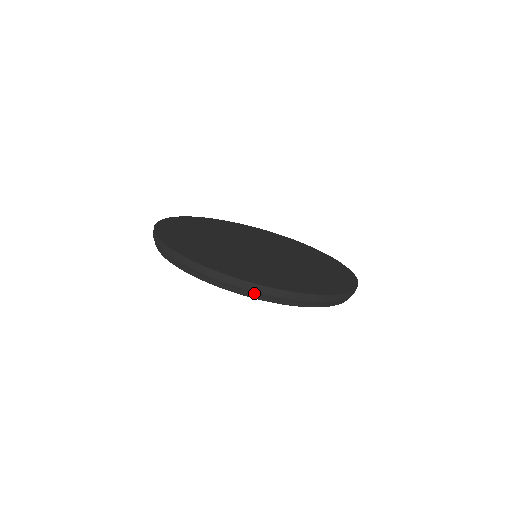
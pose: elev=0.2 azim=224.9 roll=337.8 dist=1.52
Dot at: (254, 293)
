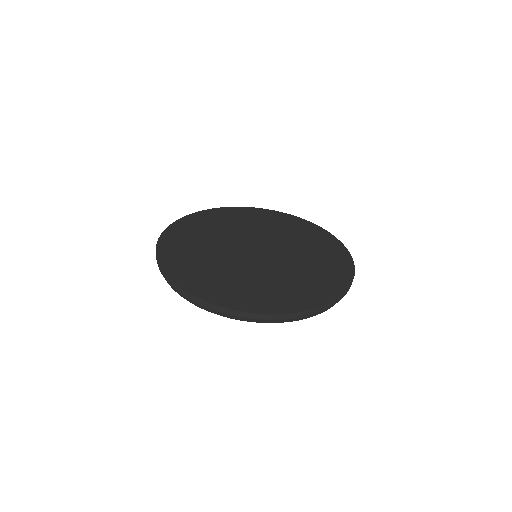
Dot at: (187, 298)
